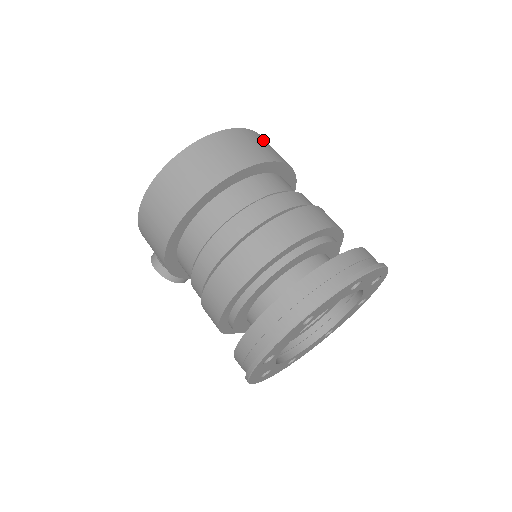
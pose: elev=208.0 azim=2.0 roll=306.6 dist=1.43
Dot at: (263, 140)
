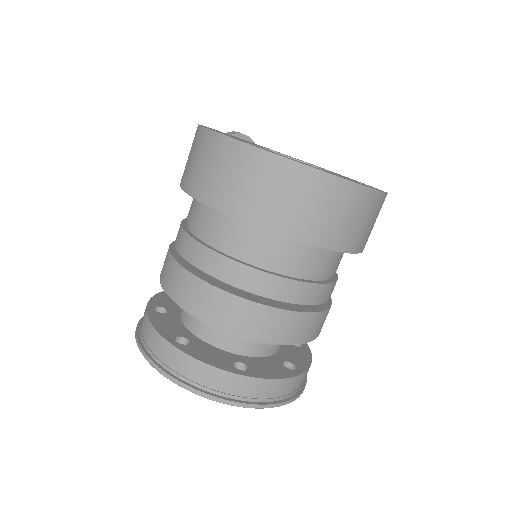
Dot at: (356, 205)
